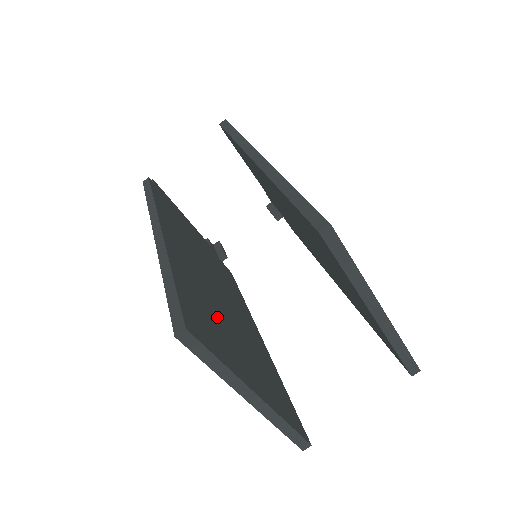
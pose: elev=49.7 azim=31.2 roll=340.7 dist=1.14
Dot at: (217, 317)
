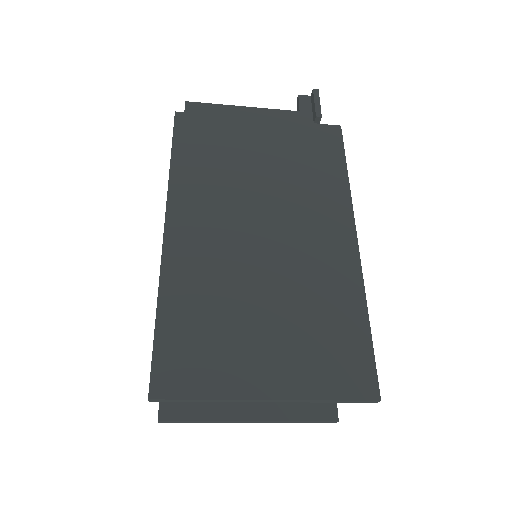
Dot at: occluded
